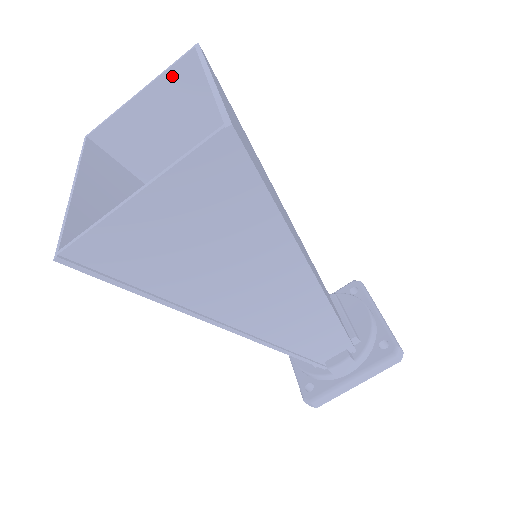
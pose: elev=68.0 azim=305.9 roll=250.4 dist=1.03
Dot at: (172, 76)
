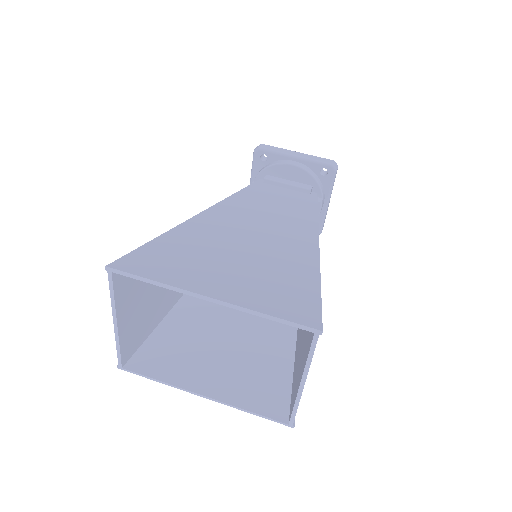
Dot at: (119, 295)
